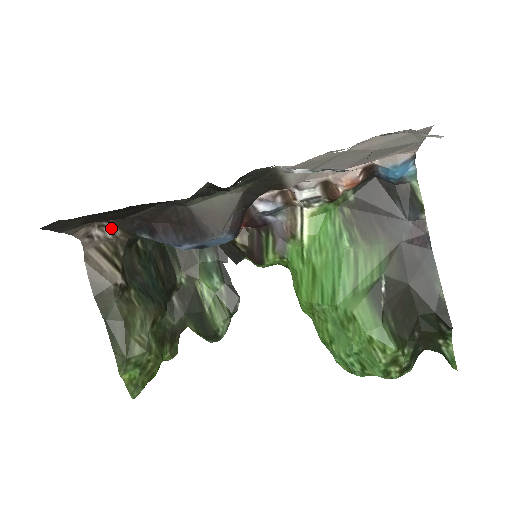
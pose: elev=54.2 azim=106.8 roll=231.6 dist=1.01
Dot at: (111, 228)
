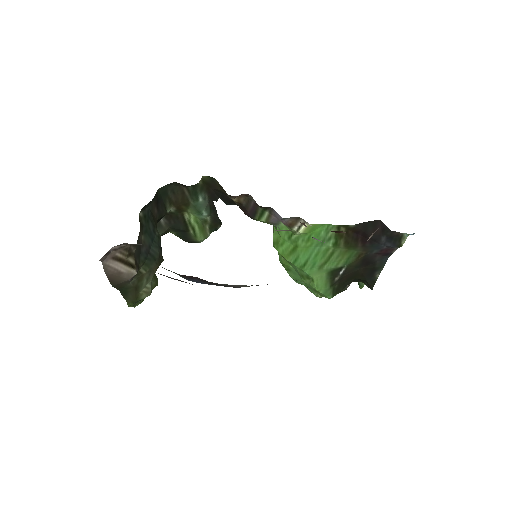
Dot at: (127, 243)
